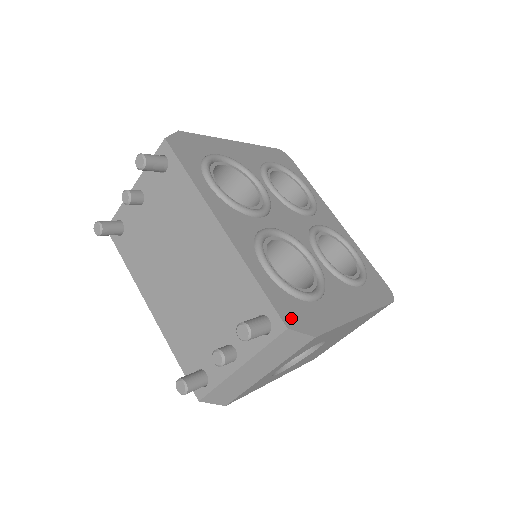
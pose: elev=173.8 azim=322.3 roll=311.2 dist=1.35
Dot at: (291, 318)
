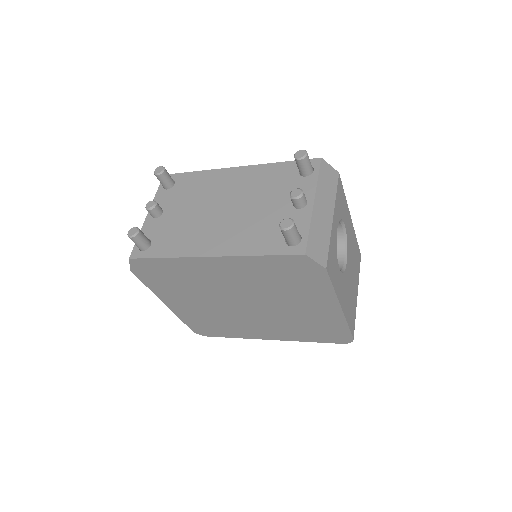
Dot at: occluded
